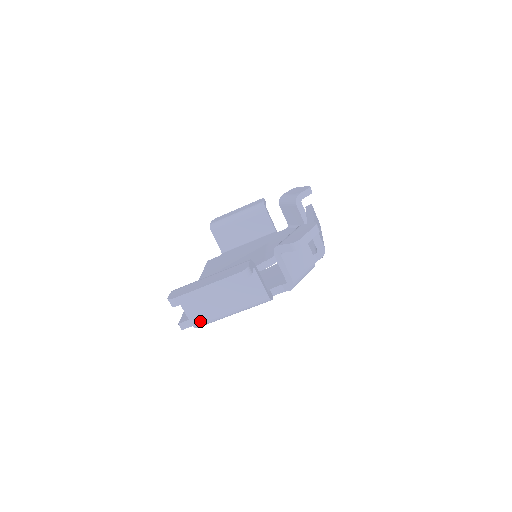
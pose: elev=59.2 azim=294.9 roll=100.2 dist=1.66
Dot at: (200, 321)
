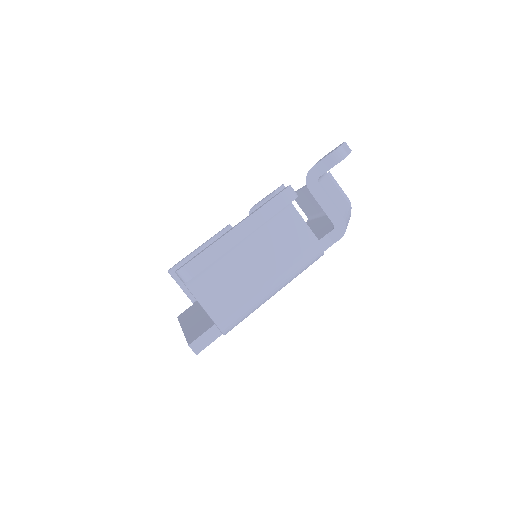
Dot at: (229, 315)
